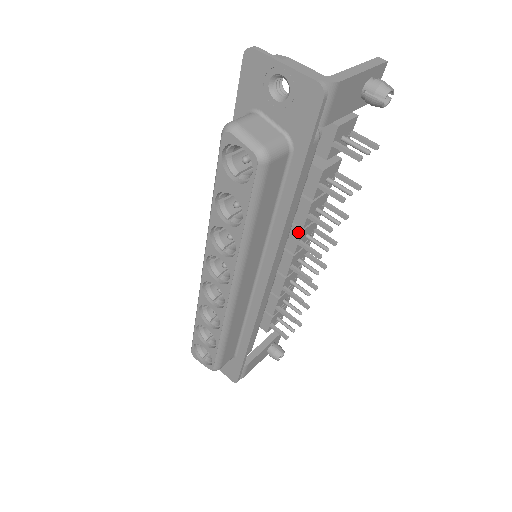
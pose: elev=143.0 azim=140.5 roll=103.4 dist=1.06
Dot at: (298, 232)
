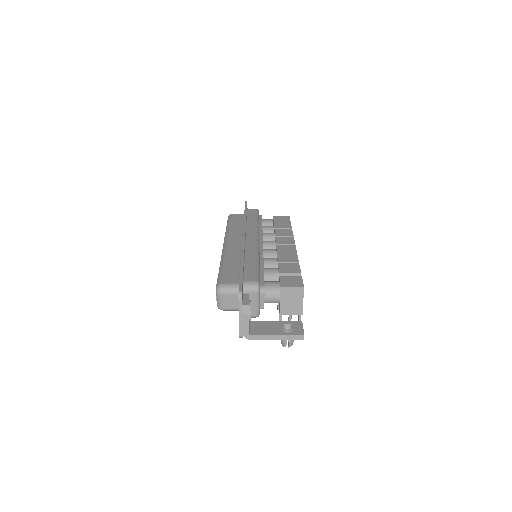
Dot at: occluded
